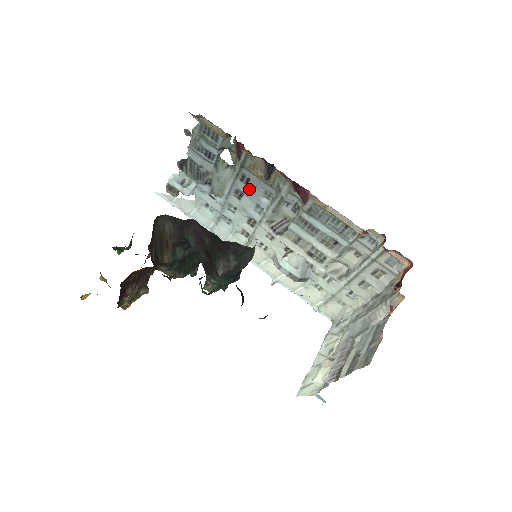
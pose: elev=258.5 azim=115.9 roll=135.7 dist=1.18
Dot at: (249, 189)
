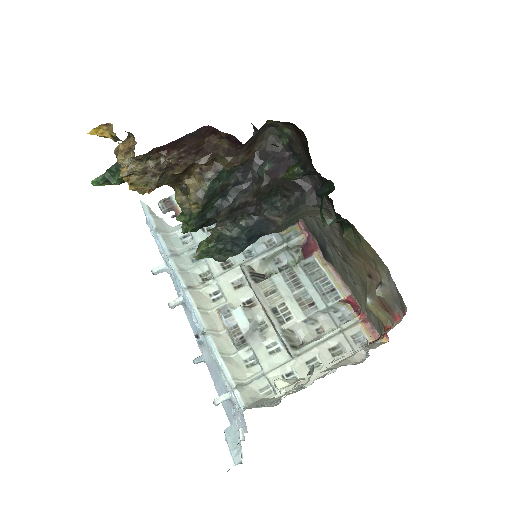
Dot at: occluded
